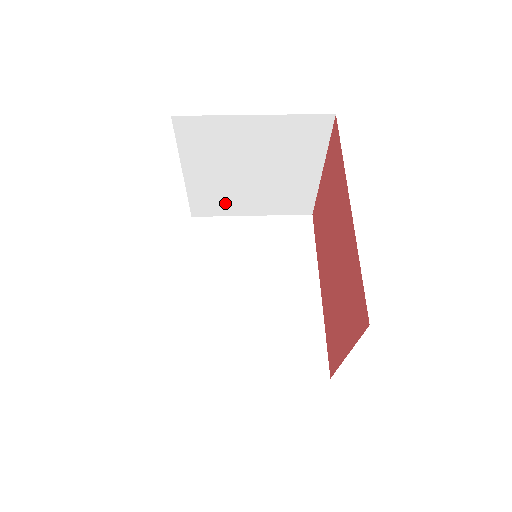
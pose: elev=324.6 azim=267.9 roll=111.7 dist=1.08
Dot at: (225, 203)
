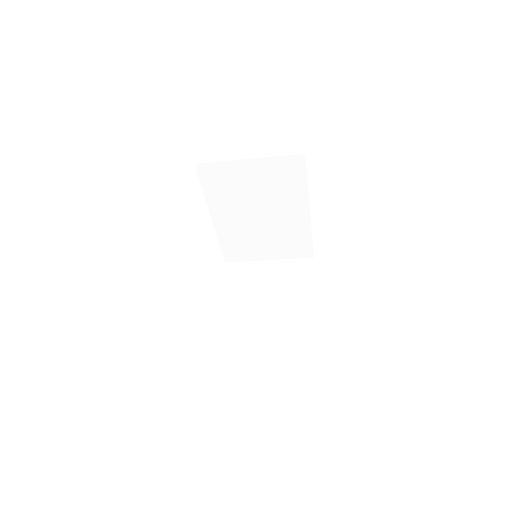
Dot at: (242, 332)
